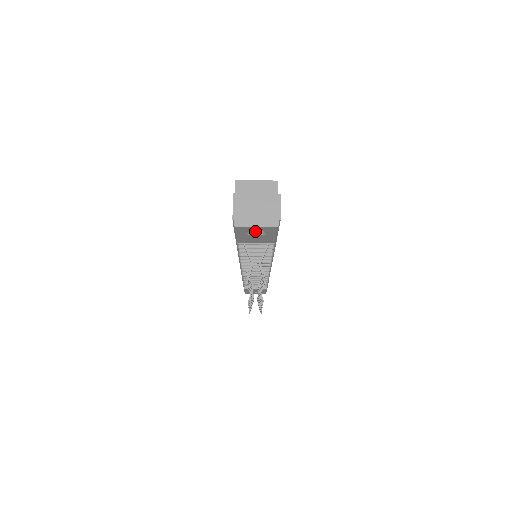
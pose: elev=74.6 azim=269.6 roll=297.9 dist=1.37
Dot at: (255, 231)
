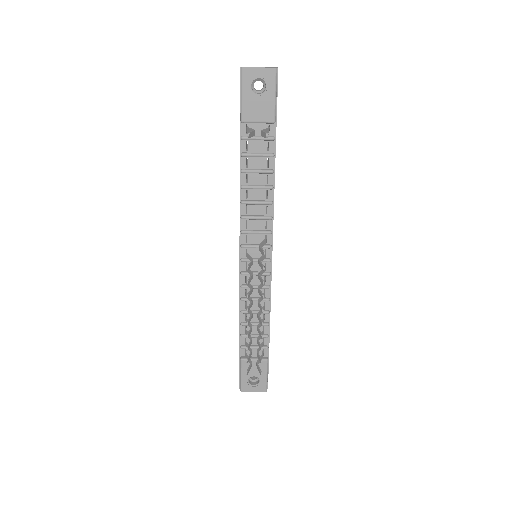
Dot at: (257, 94)
